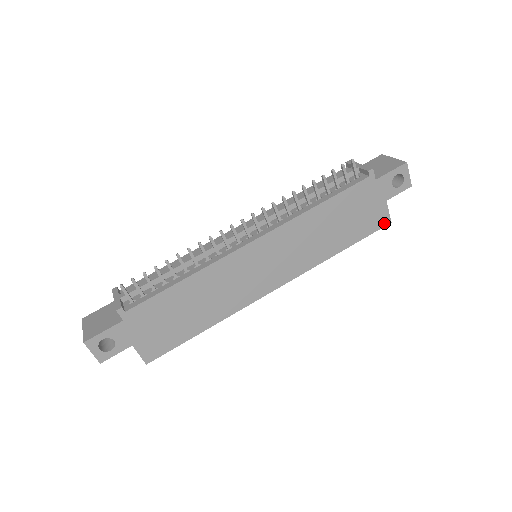
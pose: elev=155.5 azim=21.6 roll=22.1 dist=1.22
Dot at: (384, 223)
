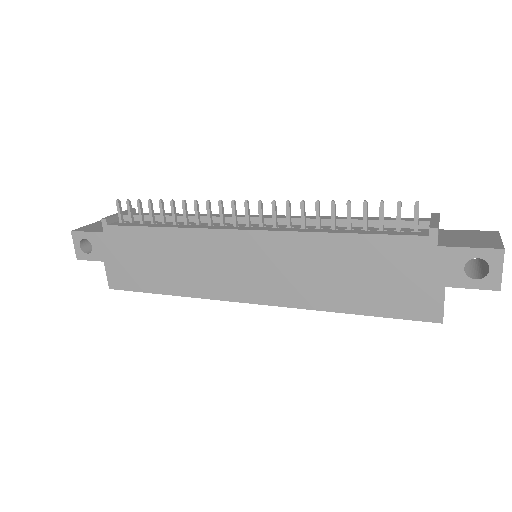
Dot at: (430, 317)
